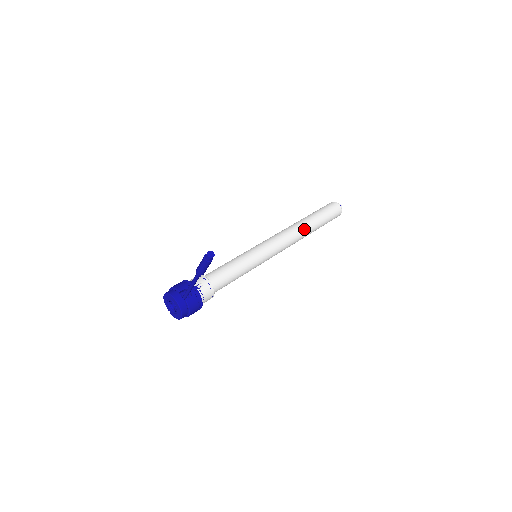
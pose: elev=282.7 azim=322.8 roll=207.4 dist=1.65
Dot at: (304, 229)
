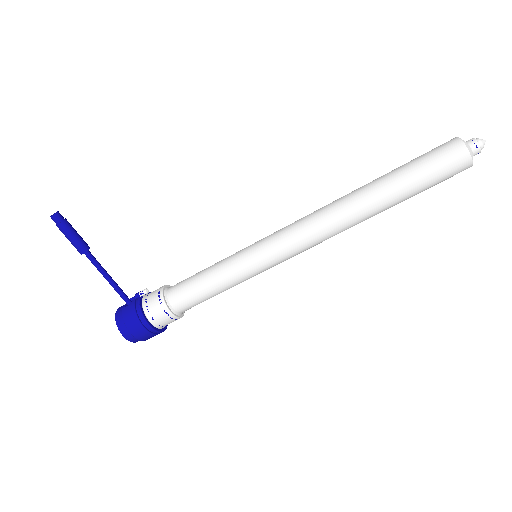
Dot at: (350, 198)
